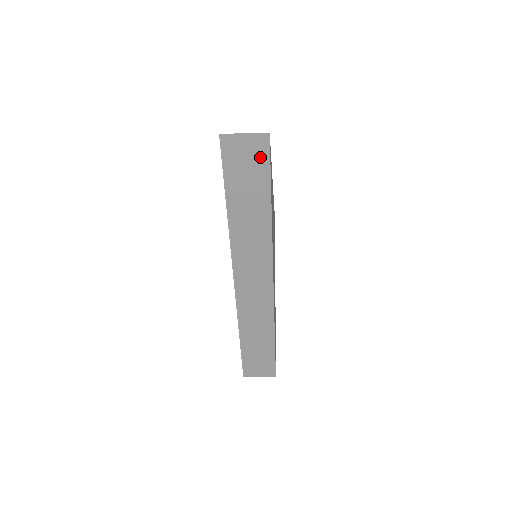
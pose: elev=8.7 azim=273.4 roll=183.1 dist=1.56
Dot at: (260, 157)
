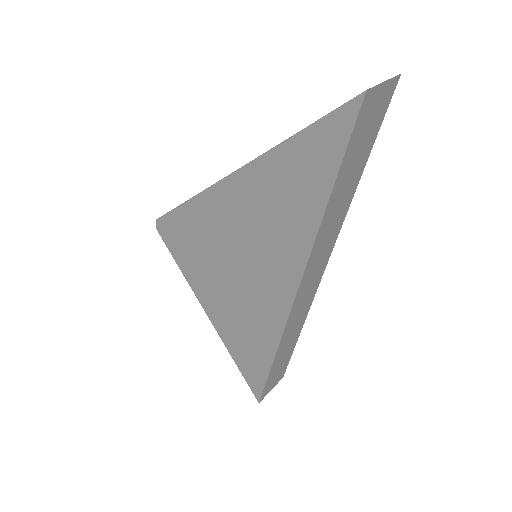
Dot at: (381, 113)
